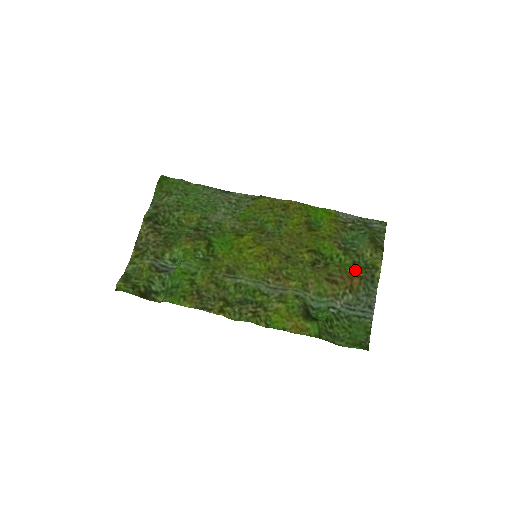
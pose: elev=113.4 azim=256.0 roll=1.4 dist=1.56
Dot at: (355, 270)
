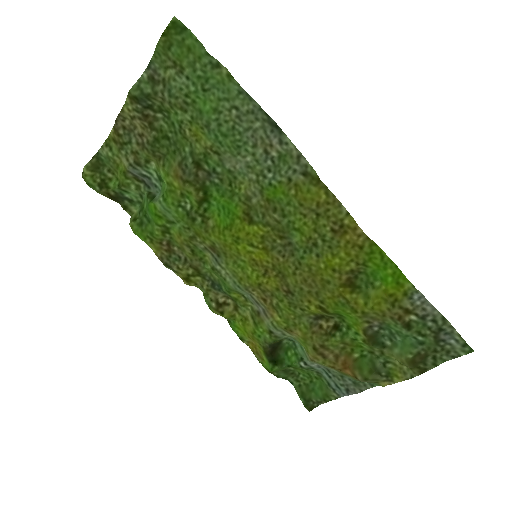
Dot at: (363, 360)
